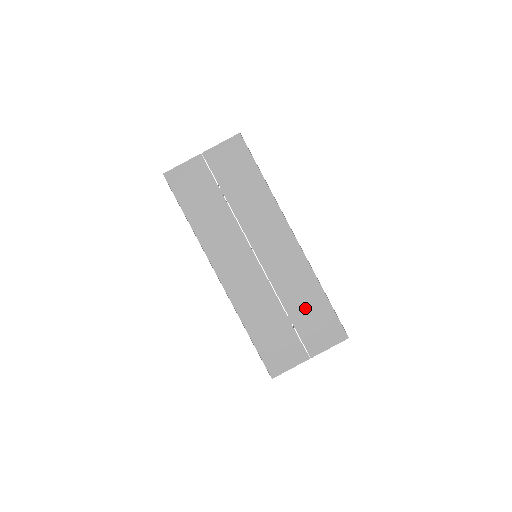
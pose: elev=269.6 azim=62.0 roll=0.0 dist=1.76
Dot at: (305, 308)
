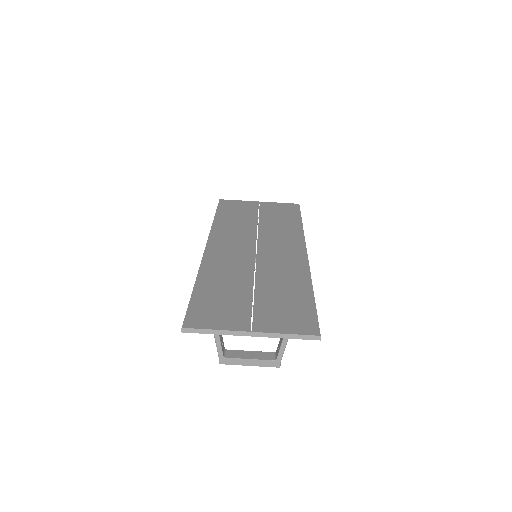
Dot at: (280, 293)
